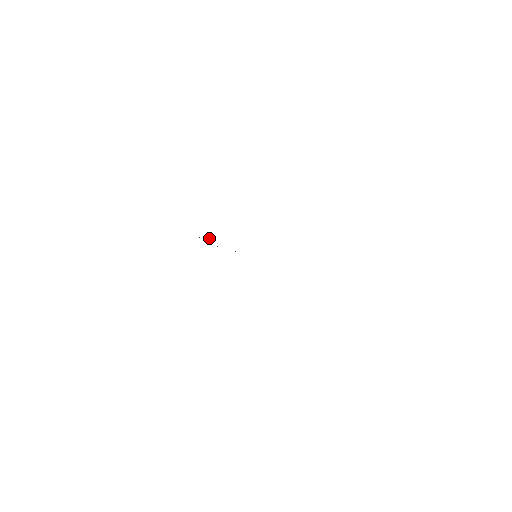
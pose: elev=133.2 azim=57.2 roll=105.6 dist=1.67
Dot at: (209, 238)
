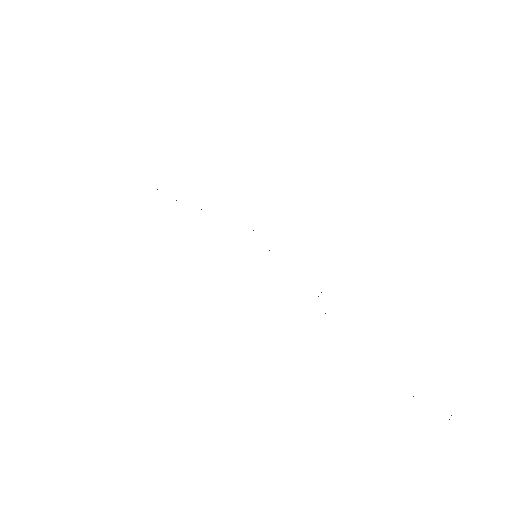
Dot at: occluded
